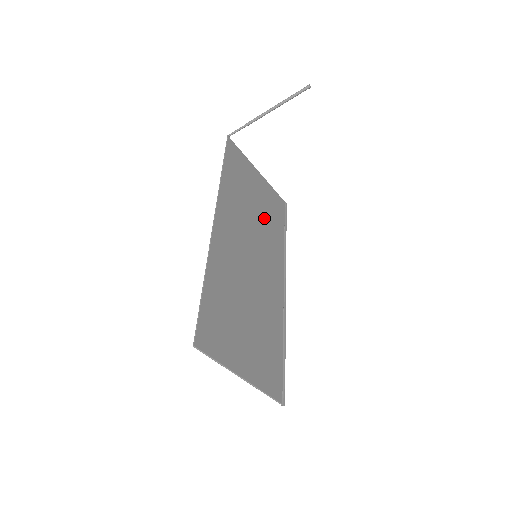
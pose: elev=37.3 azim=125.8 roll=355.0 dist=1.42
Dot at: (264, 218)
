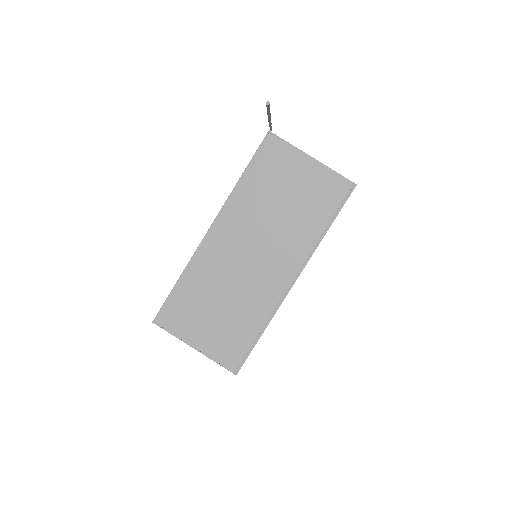
Dot at: (294, 213)
